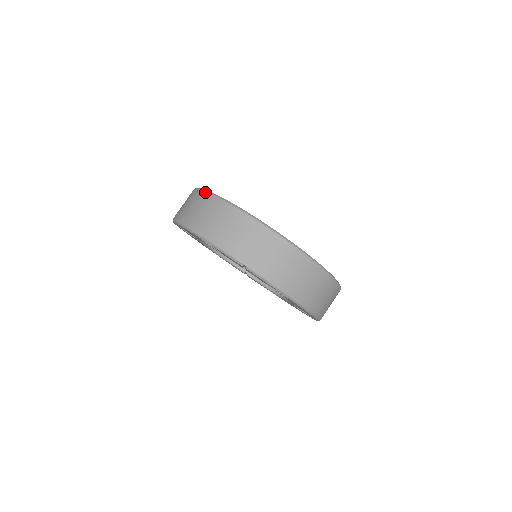
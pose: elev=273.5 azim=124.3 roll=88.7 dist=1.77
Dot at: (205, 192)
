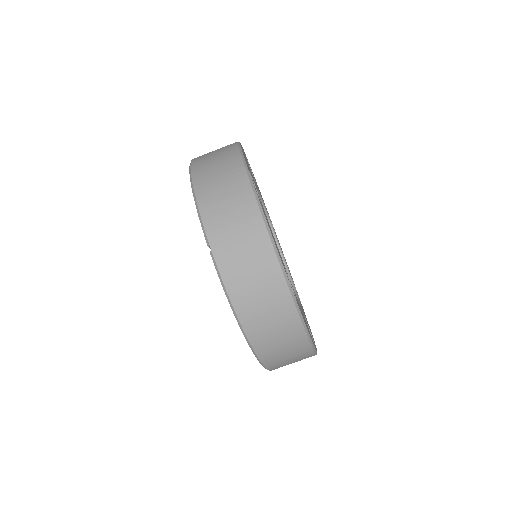
Dot at: (237, 147)
